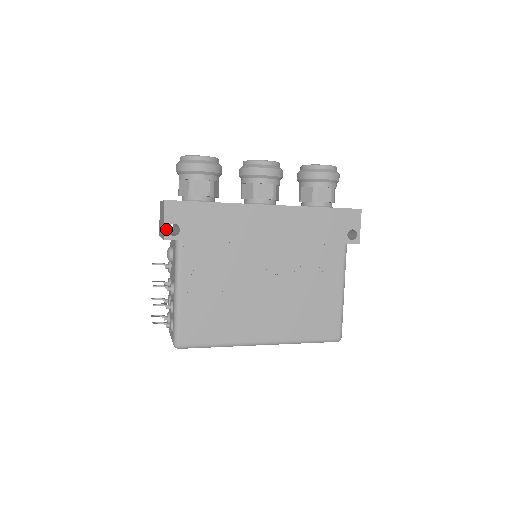
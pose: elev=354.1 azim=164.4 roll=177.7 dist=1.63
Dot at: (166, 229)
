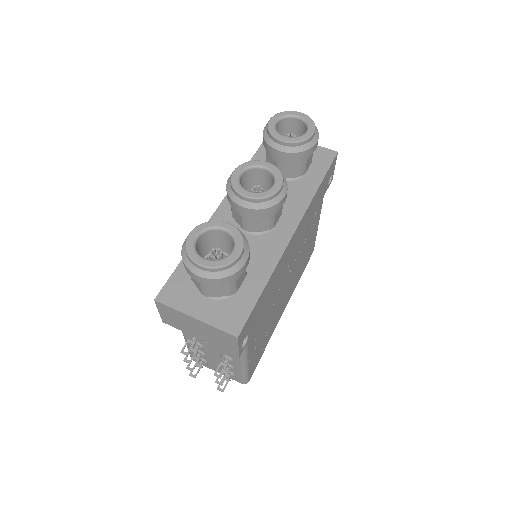
Dot at: (240, 350)
